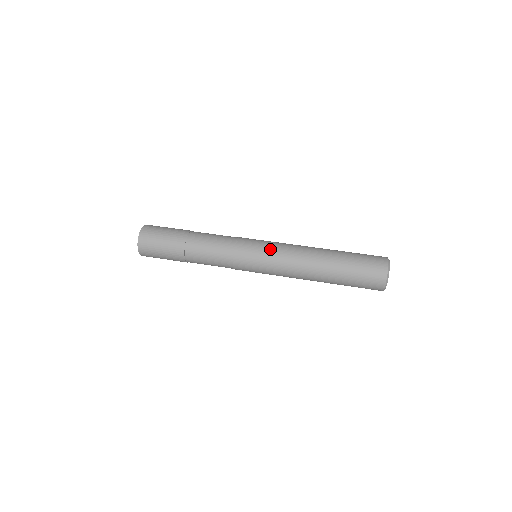
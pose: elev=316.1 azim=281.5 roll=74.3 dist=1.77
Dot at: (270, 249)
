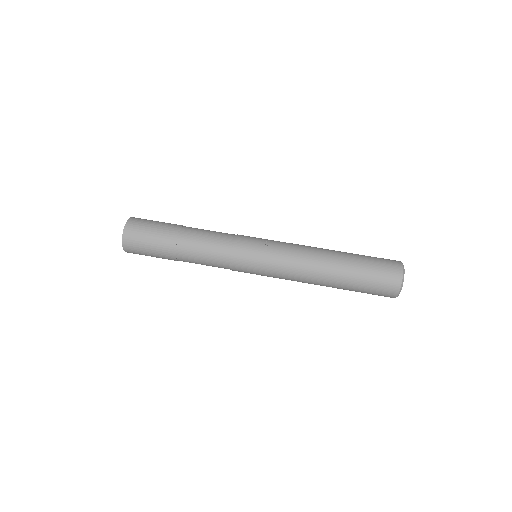
Dot at: (269, 272)
